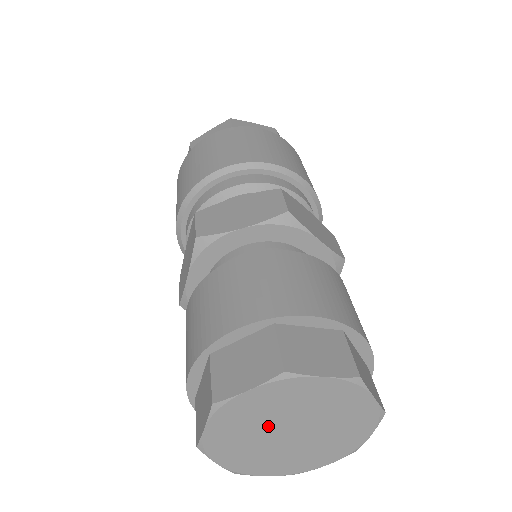
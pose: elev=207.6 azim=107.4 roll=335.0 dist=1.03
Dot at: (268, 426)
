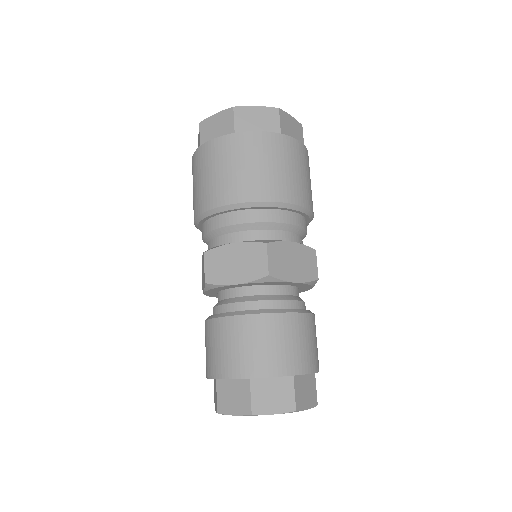
Dot at: occluded
